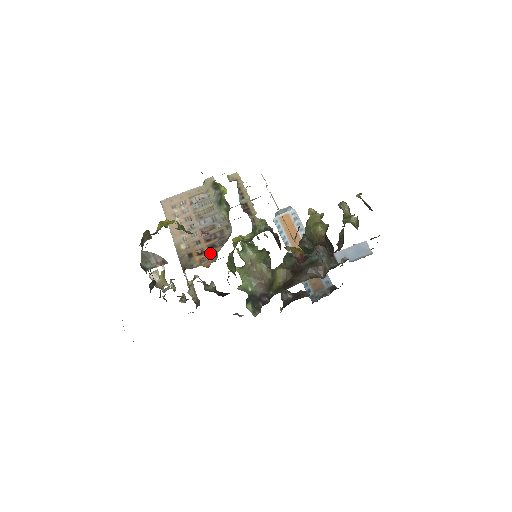
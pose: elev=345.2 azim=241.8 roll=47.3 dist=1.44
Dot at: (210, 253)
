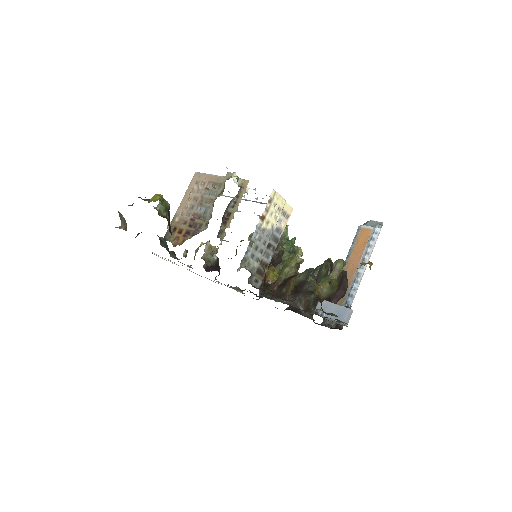
Dot at: (183, 237)
